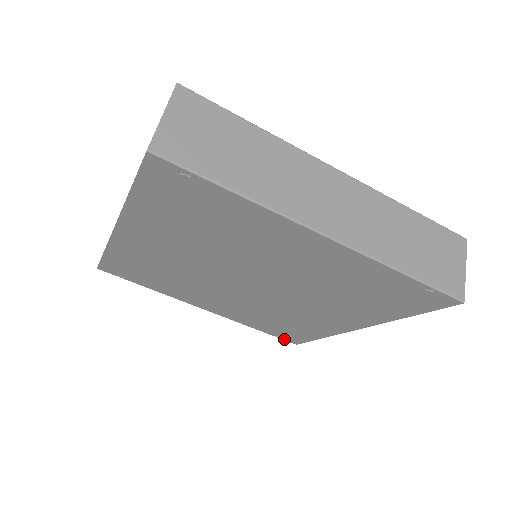
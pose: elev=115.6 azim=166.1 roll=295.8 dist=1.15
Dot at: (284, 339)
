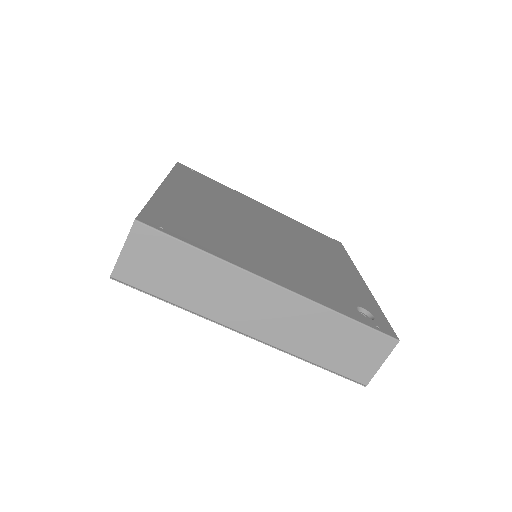
Dot at: occluded
